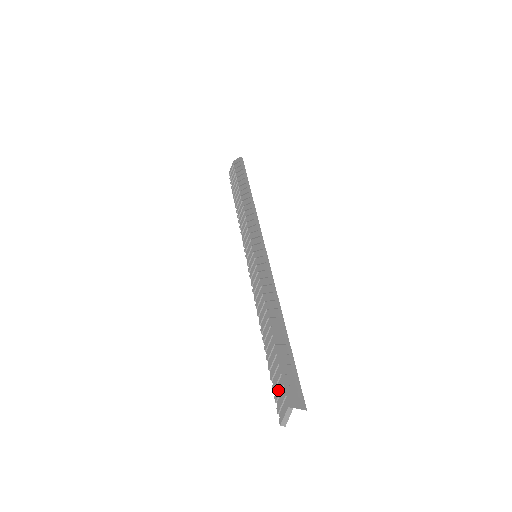
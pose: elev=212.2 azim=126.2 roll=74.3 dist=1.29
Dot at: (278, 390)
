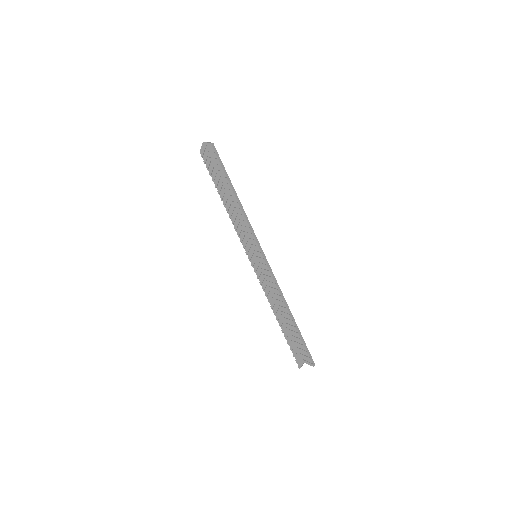
Dot at: (295, 352)
